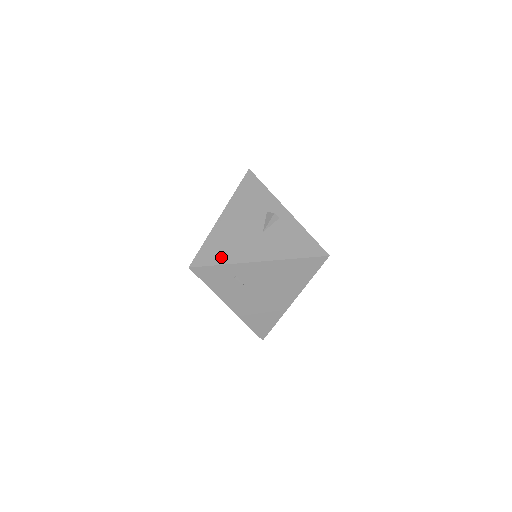
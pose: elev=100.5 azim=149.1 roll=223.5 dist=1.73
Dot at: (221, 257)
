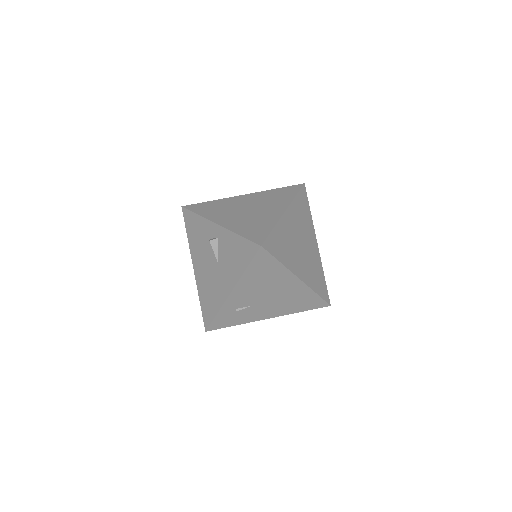
Dot at: (213, 308)
